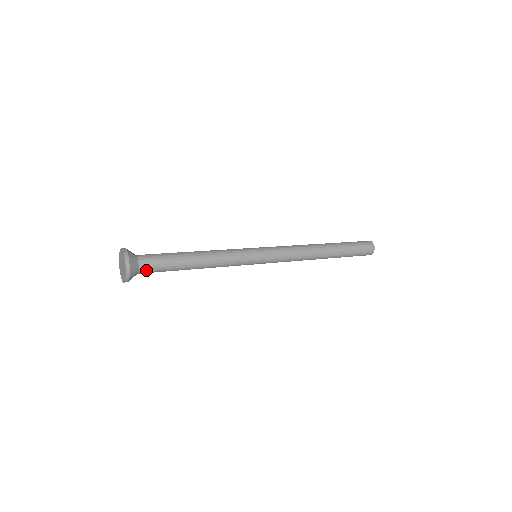
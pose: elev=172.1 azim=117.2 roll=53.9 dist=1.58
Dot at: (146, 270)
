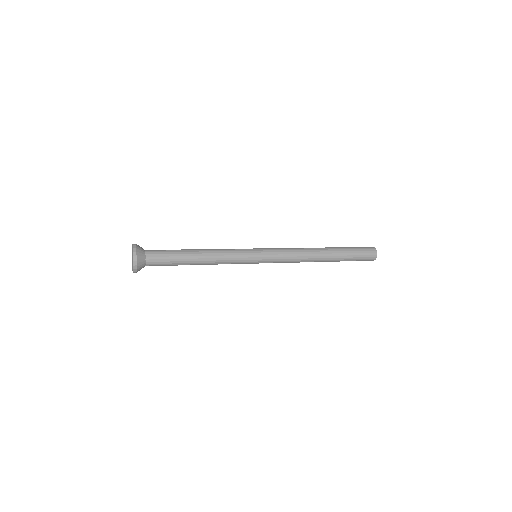
Dot at: (152, 264)
